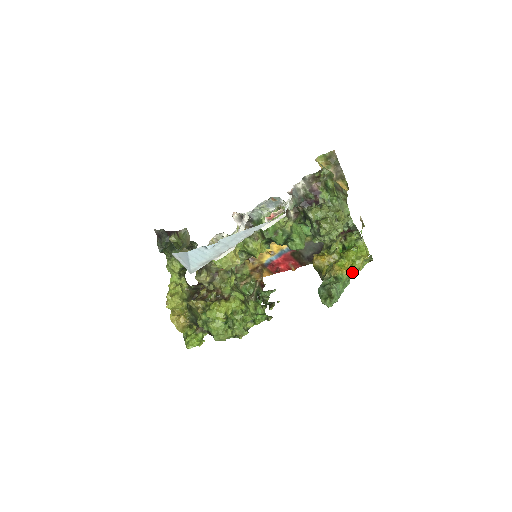
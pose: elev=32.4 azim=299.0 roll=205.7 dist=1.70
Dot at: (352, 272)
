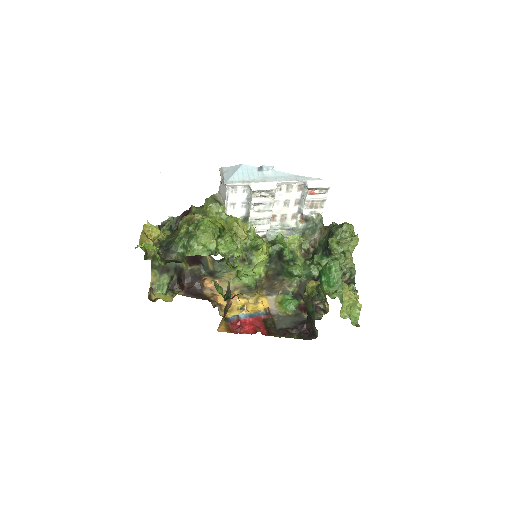
Dot at: (344, 305)
